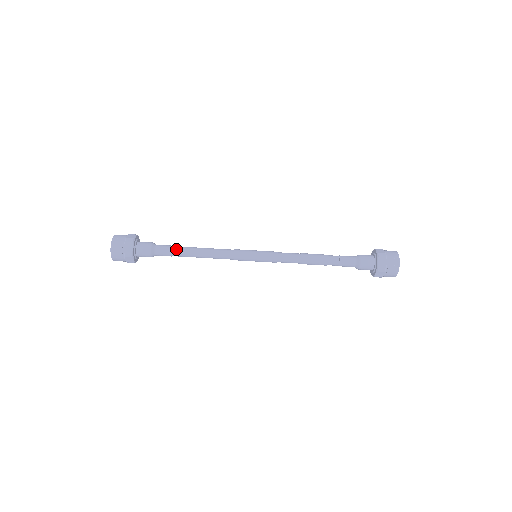
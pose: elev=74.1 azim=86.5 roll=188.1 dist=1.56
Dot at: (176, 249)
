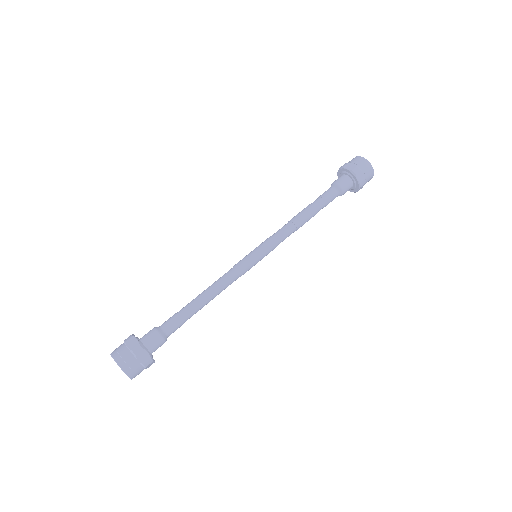
Dot at: (180, 311)
